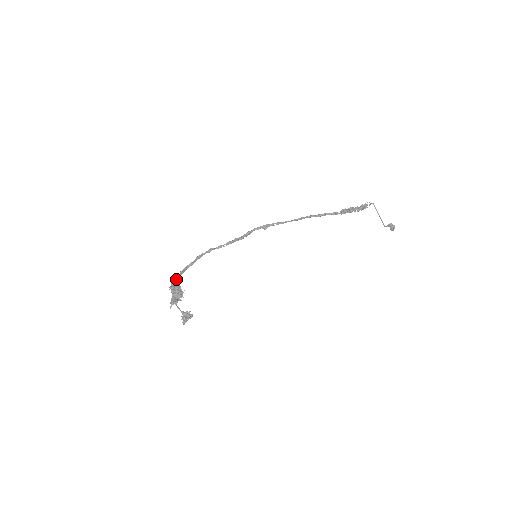
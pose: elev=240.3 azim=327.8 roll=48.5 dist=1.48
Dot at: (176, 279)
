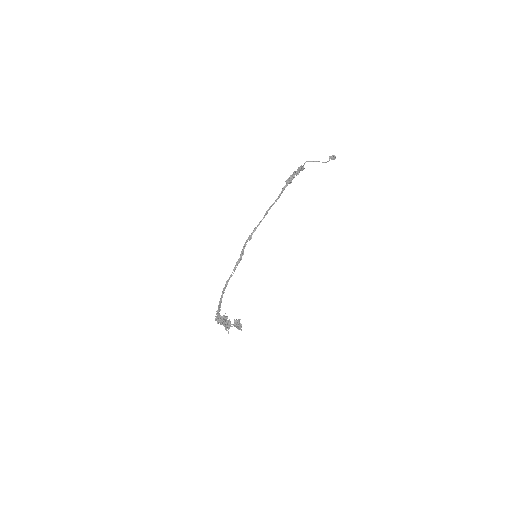
Dot at: occluded
